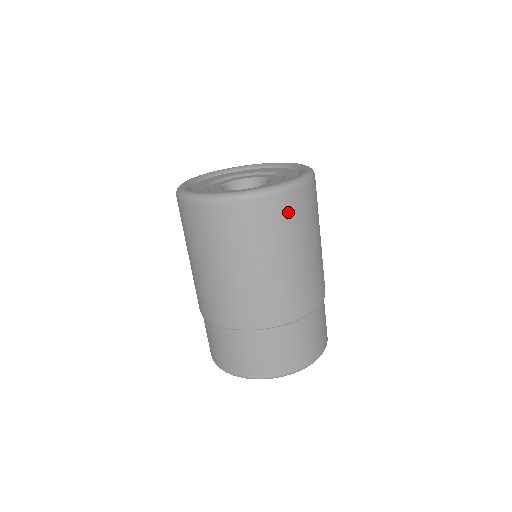
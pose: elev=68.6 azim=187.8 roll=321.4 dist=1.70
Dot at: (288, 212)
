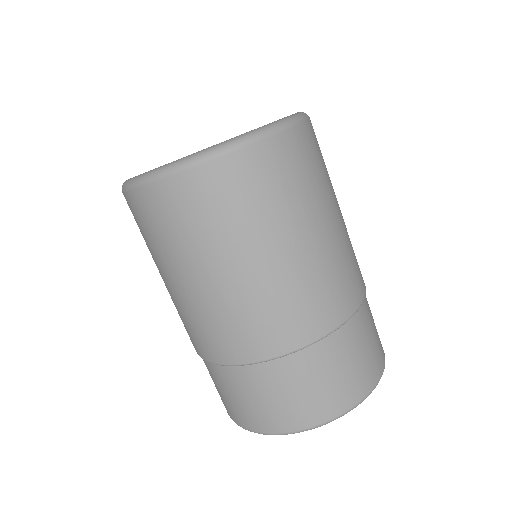
Dot at: (263, 176)
